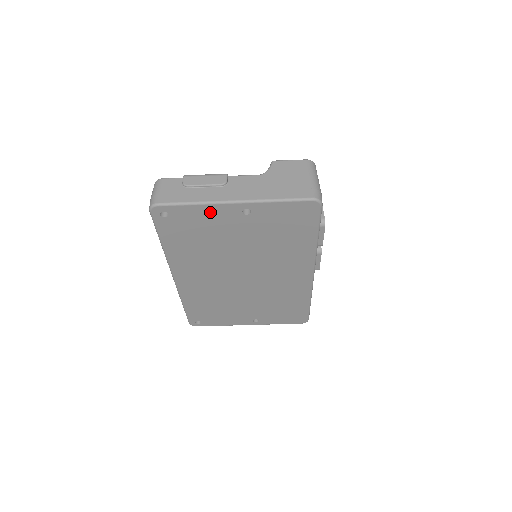
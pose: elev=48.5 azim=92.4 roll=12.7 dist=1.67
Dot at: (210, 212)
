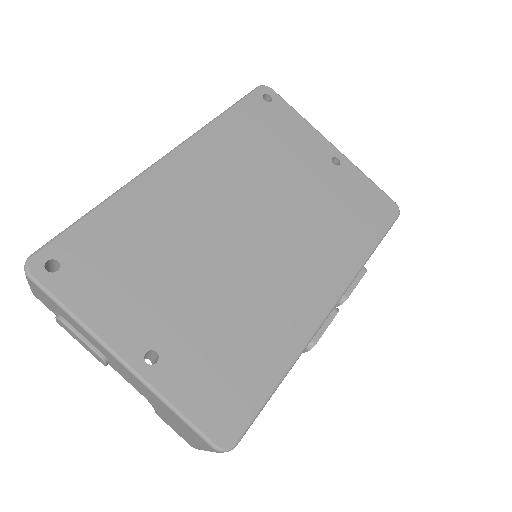
Dot at: (306, 133)
